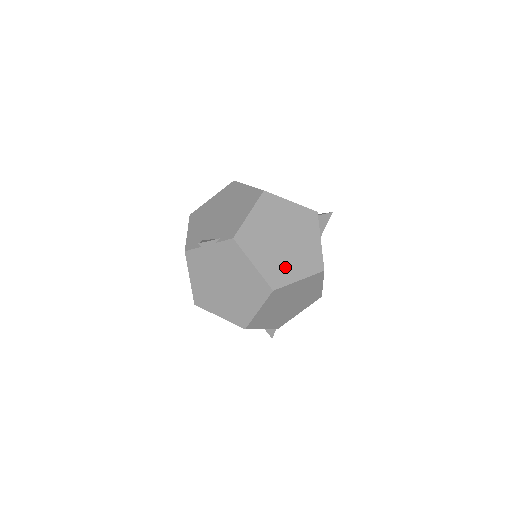
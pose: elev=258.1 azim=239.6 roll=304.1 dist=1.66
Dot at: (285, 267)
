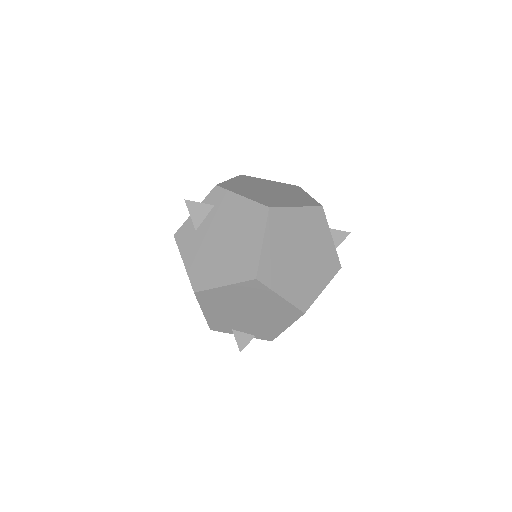
Dot at: occluded
